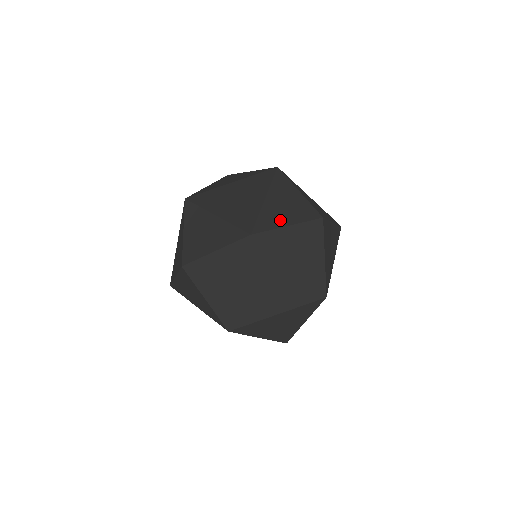
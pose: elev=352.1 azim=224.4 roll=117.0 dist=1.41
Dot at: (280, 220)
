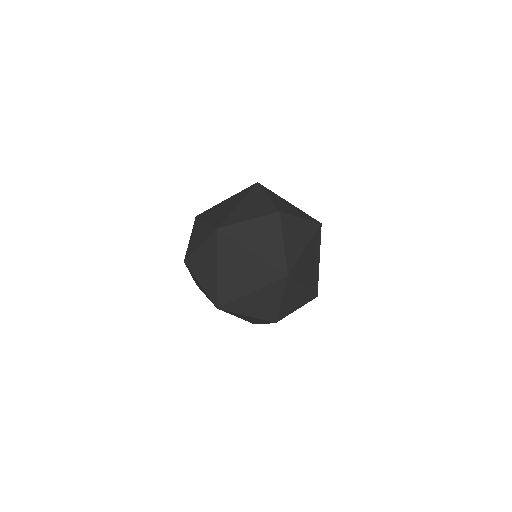
Dot at: (277, 248)
